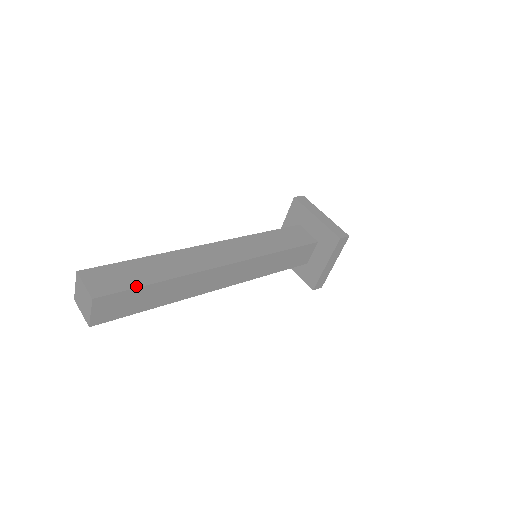
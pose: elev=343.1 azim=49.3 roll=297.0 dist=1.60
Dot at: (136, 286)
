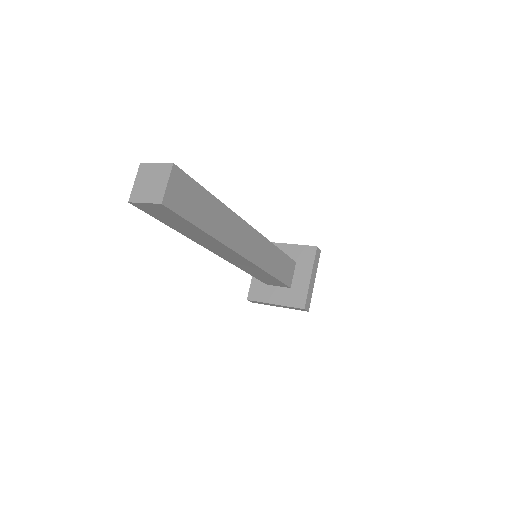
Dot at: (198, 184)
